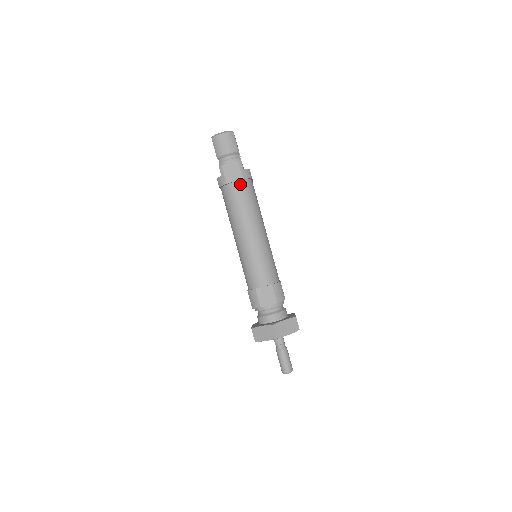
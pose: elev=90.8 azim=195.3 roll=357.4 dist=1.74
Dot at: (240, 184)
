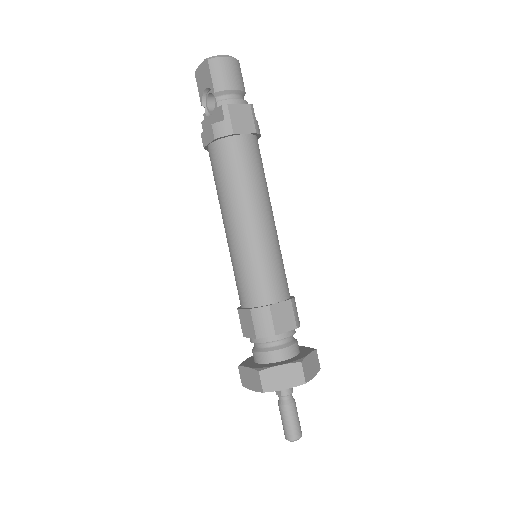
Dot at: (251, 140)
